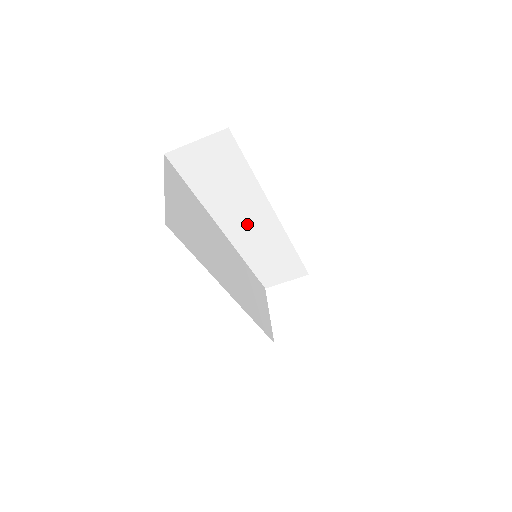
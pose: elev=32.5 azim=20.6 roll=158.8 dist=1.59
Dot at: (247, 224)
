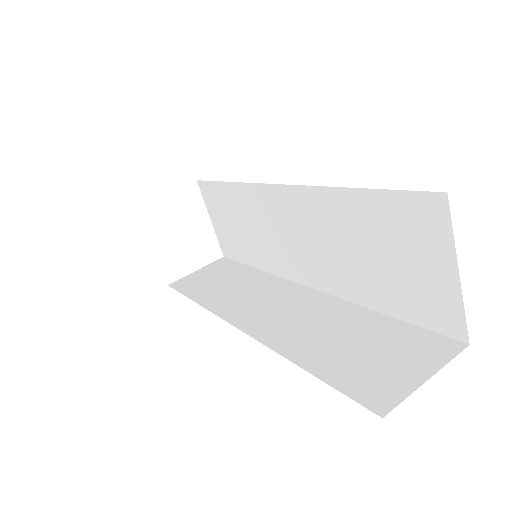
Dot at: occluded
